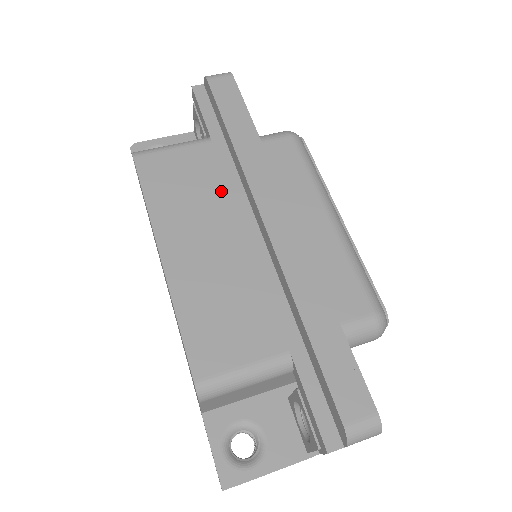
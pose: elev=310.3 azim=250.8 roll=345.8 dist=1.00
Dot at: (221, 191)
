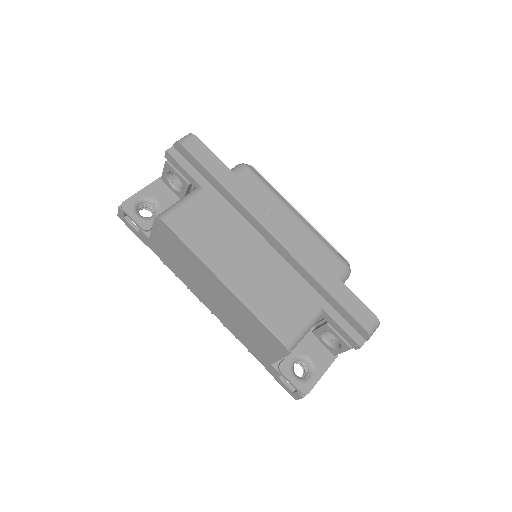
Dot at: (231, 224)
